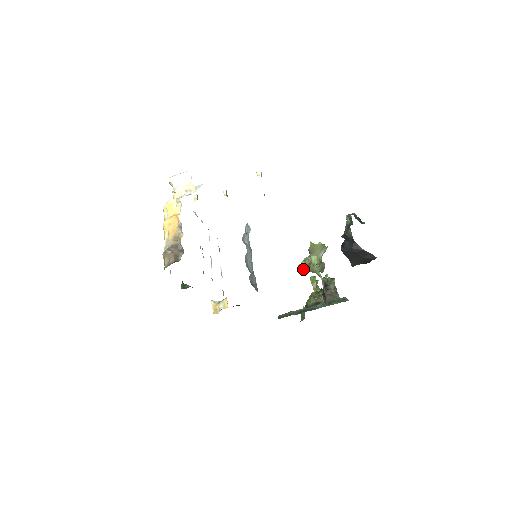
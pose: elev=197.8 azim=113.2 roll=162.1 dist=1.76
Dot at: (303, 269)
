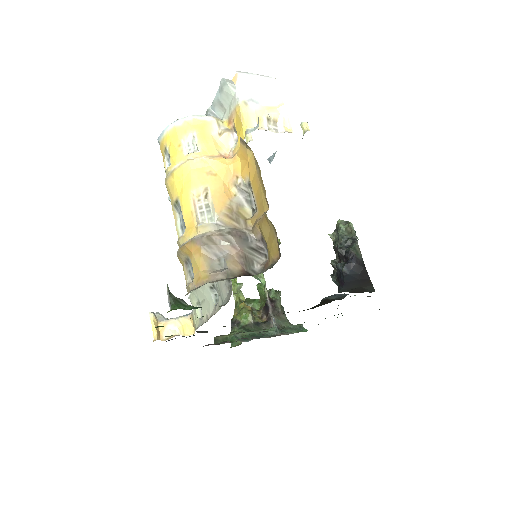
Dot at: occluded
